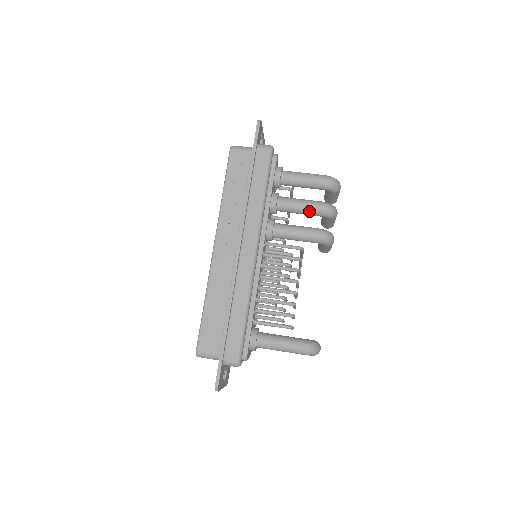
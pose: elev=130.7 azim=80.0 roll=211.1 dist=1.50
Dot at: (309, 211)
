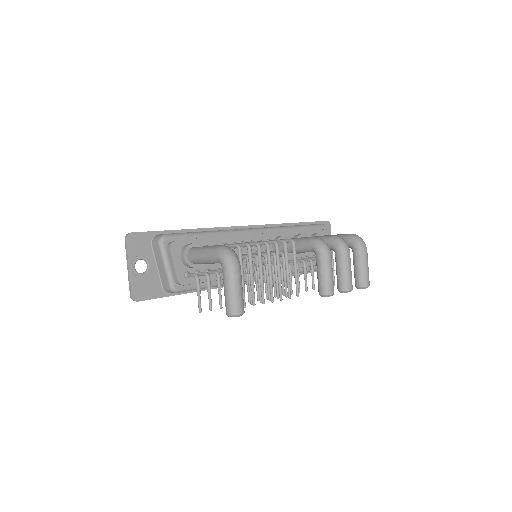
Dot at: (322, 238)
